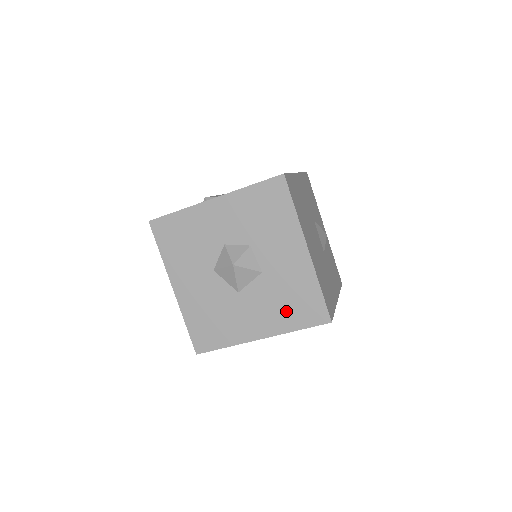
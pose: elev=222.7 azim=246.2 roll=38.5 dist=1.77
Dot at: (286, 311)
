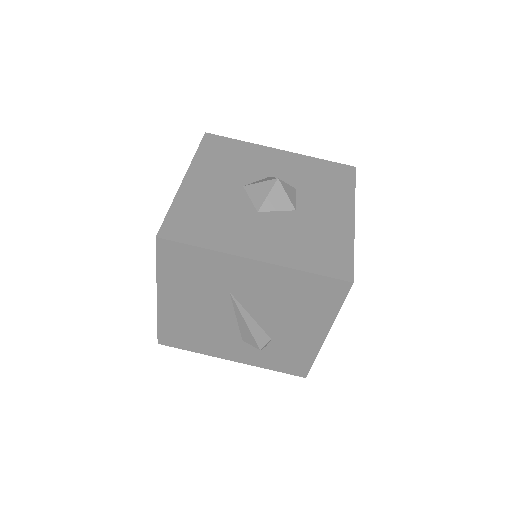
Dot at: (303, 249)
